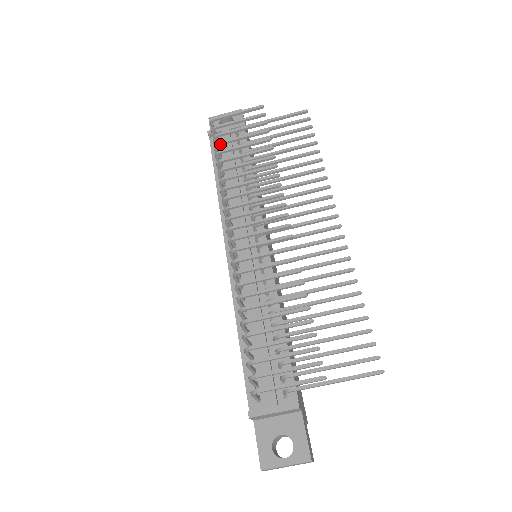
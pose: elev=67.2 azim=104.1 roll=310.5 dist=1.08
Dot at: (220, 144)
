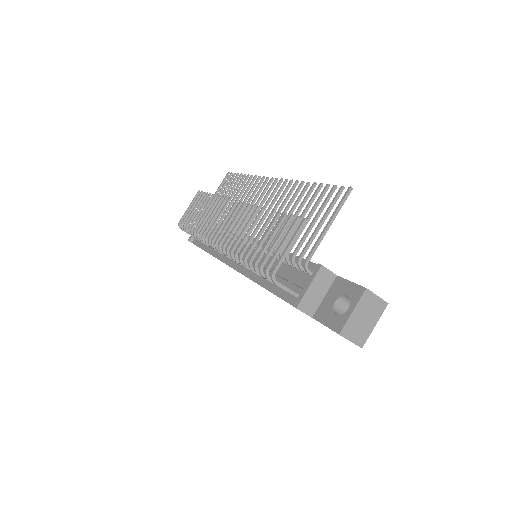
Dot at: (187, 226)
